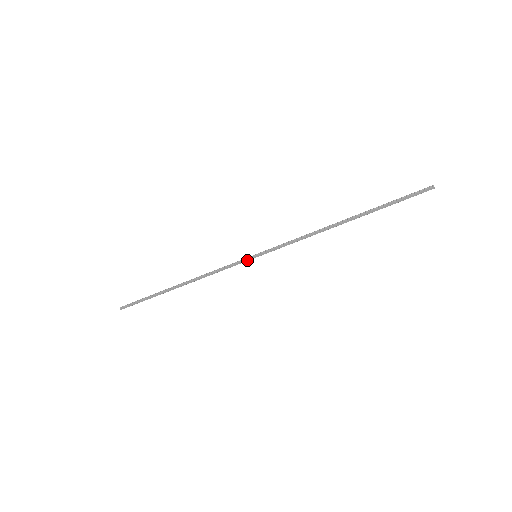
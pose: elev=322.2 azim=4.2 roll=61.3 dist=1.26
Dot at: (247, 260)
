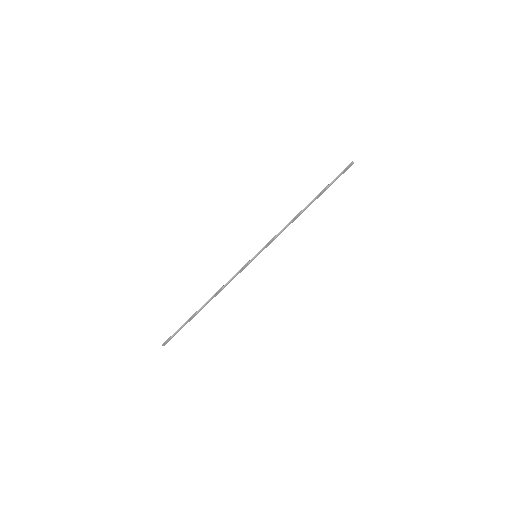
Dot at: occluded
